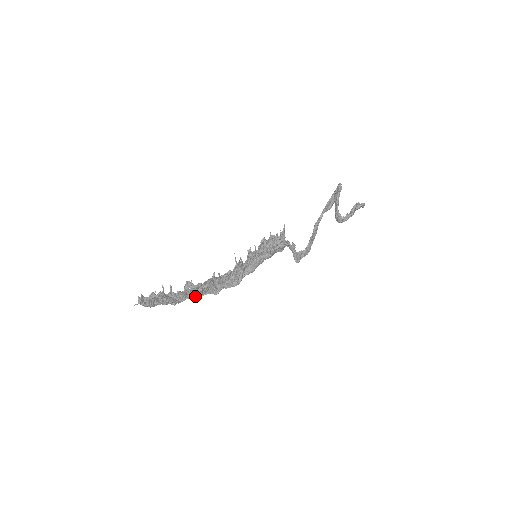
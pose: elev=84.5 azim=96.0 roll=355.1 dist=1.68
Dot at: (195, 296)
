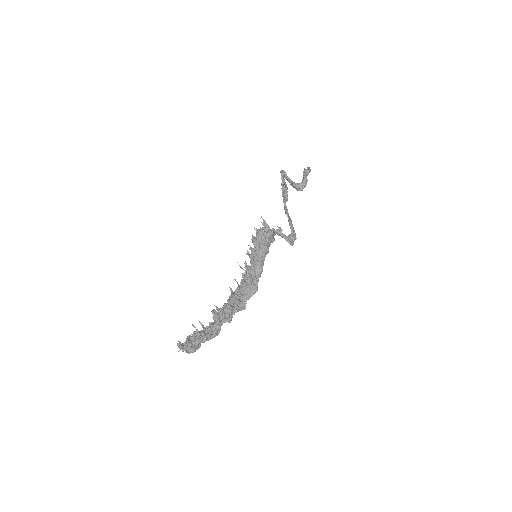
Dot at: (227, 319)
